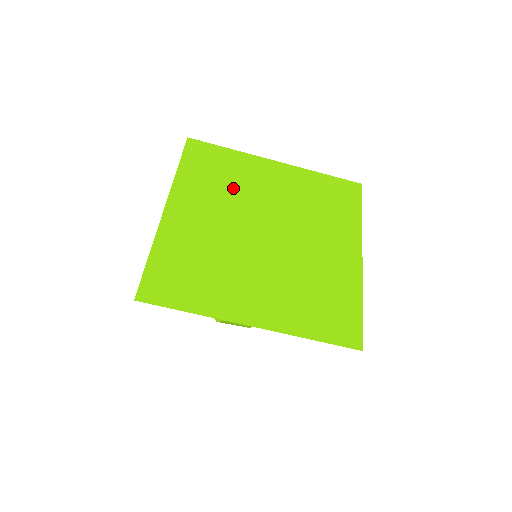
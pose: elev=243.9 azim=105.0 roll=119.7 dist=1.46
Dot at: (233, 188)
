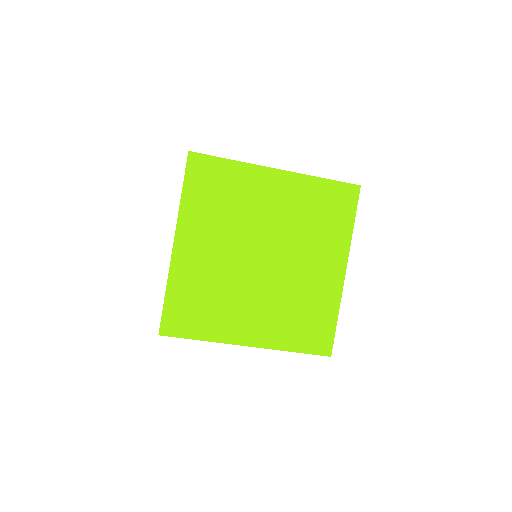
Dot at: (234, 211)
